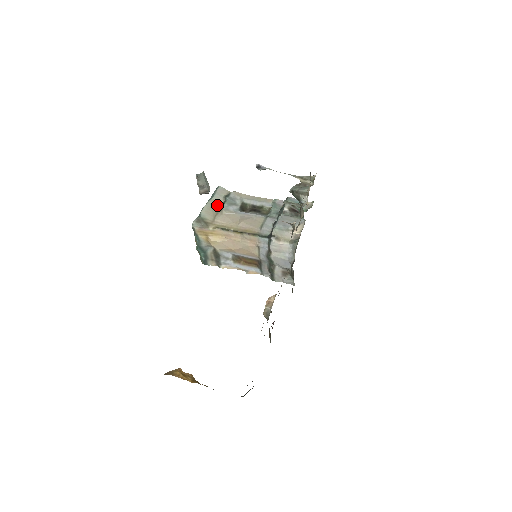
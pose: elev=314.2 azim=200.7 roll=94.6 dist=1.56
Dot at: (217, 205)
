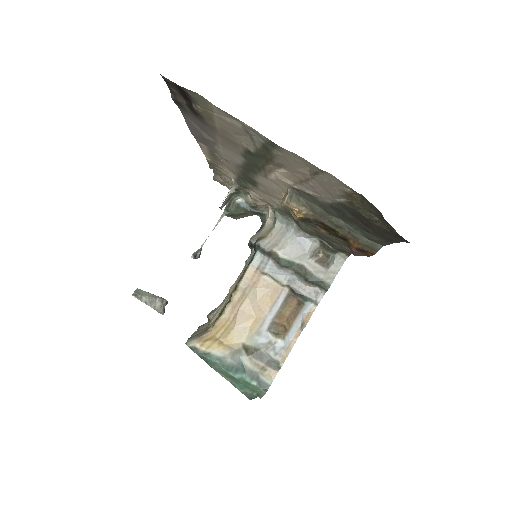
Dot at: (205, 326)
